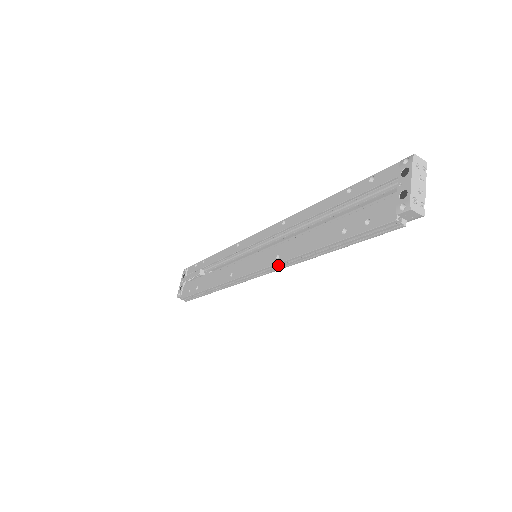
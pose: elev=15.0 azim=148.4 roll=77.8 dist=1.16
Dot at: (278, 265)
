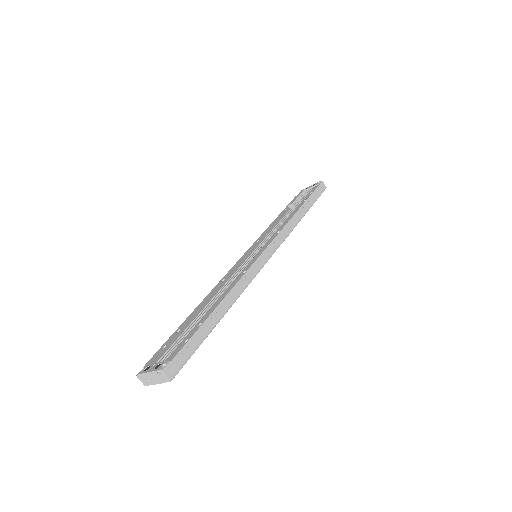
Dot at: occluded
